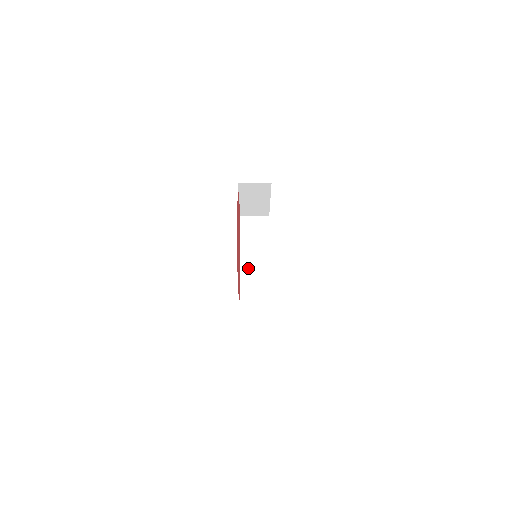
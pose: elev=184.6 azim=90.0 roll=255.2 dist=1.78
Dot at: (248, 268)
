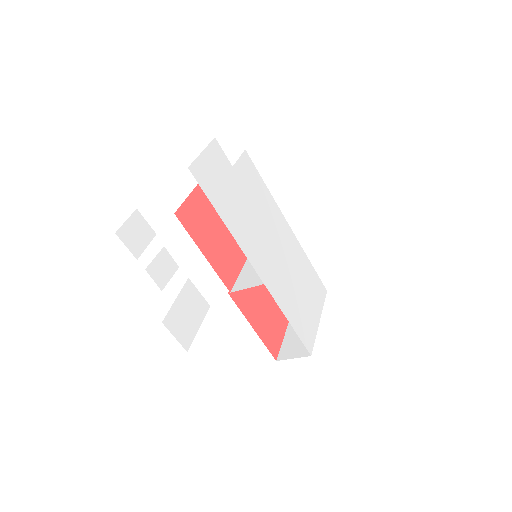
Dot at: (247, 273)
